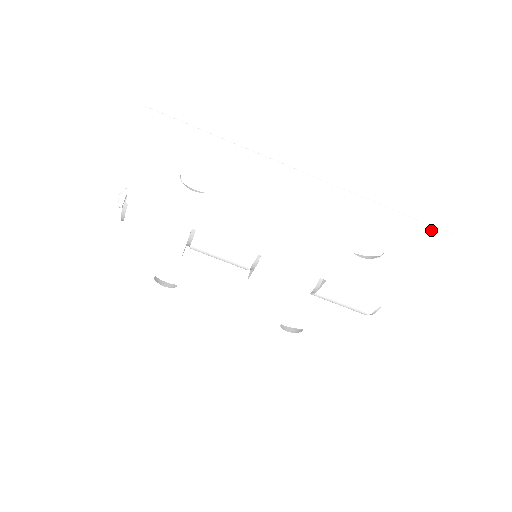
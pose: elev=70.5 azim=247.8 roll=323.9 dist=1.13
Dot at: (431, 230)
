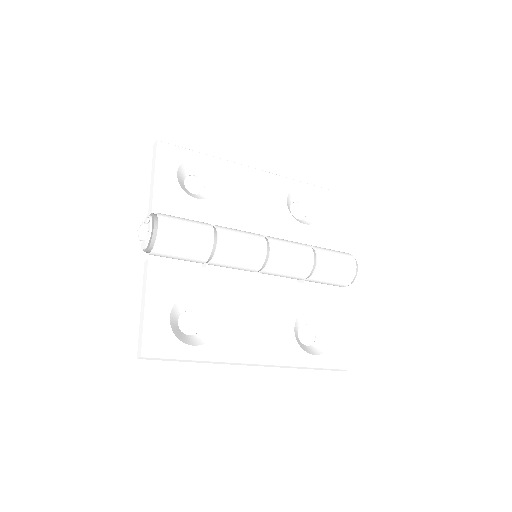
Dot at: (333, 370)
